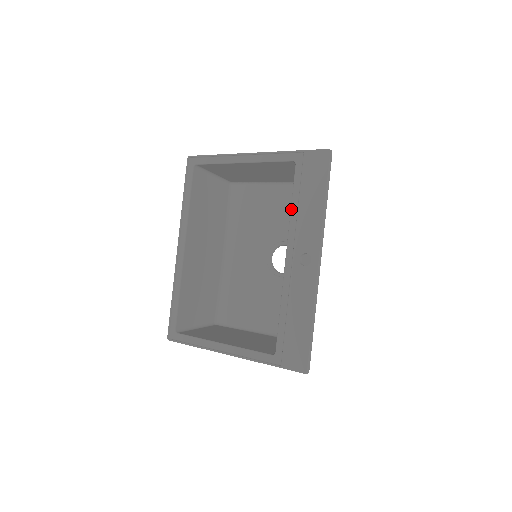
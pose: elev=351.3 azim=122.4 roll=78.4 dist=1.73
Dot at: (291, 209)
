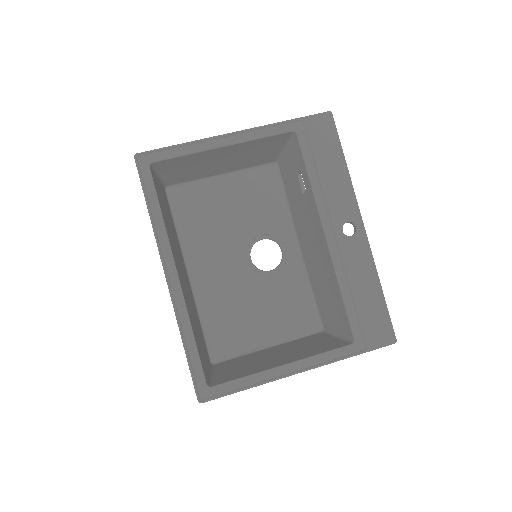
Dot at: (311, 182)
